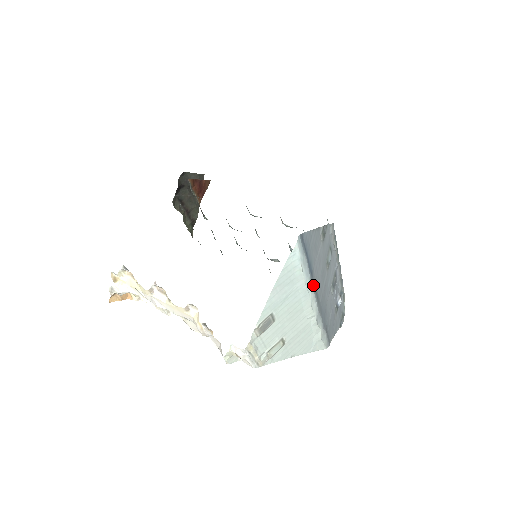
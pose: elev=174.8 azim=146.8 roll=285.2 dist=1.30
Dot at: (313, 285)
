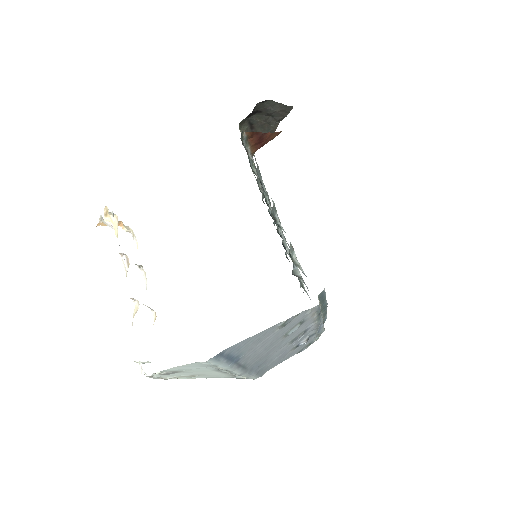
Dot at: (238, 364)
